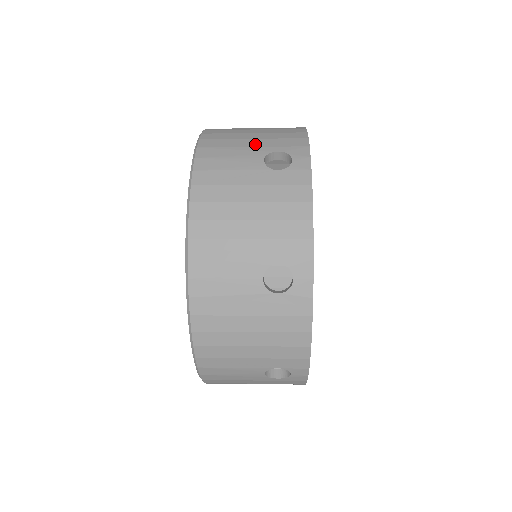
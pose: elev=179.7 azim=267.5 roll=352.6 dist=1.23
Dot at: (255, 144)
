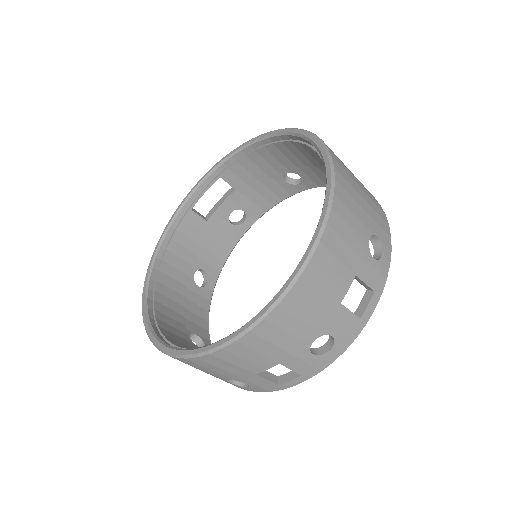
Dot at: occluded
